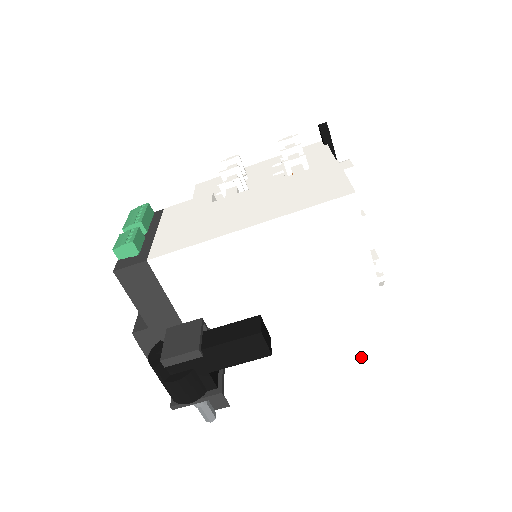
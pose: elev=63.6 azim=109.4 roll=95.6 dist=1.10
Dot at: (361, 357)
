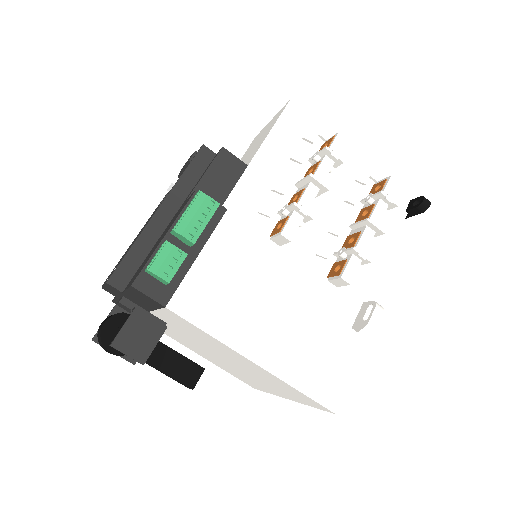
Dot at: (239, 377)
